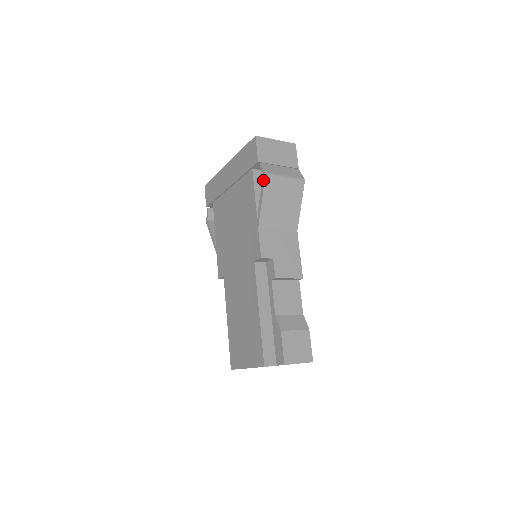
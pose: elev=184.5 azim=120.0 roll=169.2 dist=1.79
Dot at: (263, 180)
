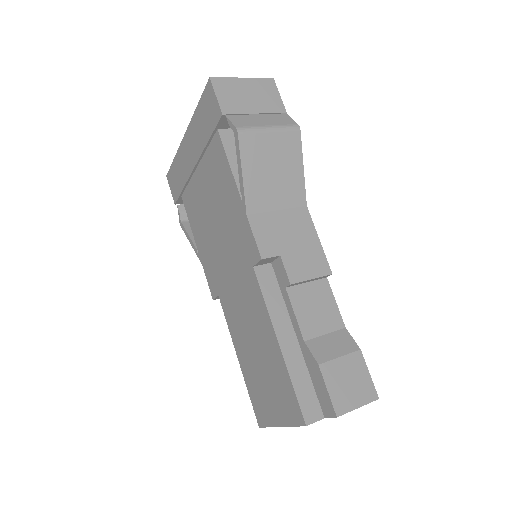
Dot at: (236, 140)
